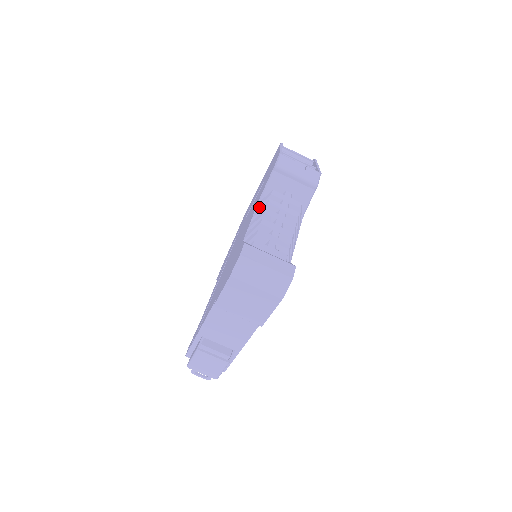
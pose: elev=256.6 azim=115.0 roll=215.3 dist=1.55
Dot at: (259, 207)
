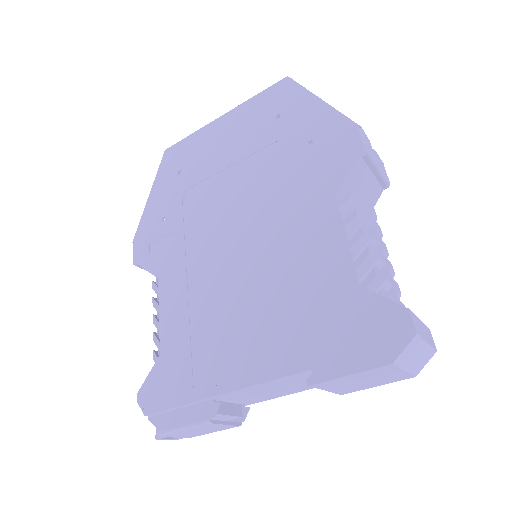
Dot at: (345, 215)
